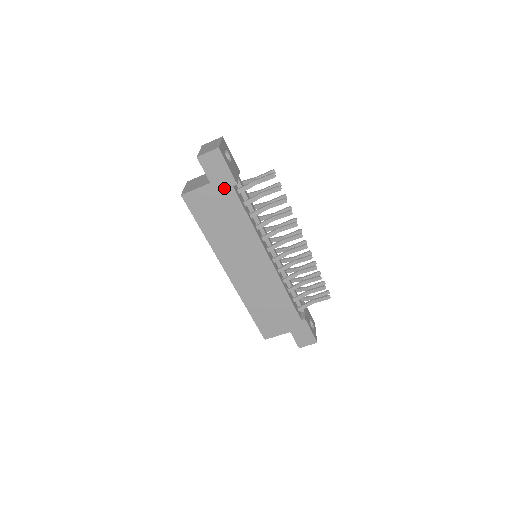
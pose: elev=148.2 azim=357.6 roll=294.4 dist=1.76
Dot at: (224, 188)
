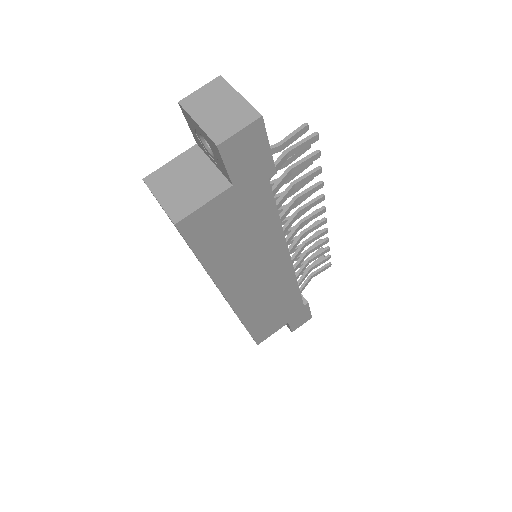
Dot at: (254, 186)
